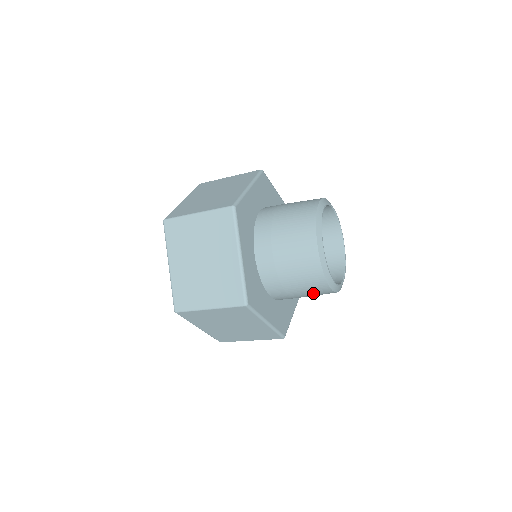
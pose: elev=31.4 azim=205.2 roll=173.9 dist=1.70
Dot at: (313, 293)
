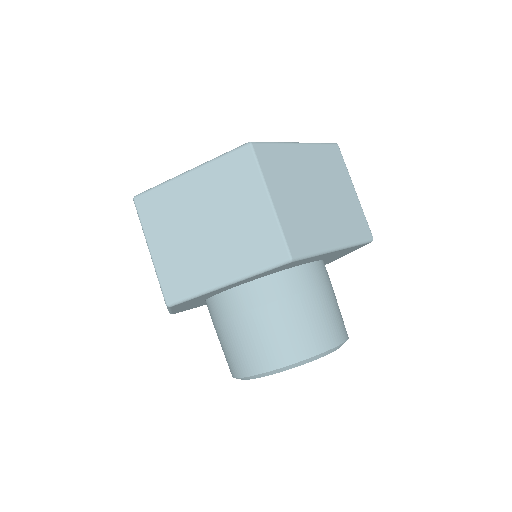
Dot at: occluded
